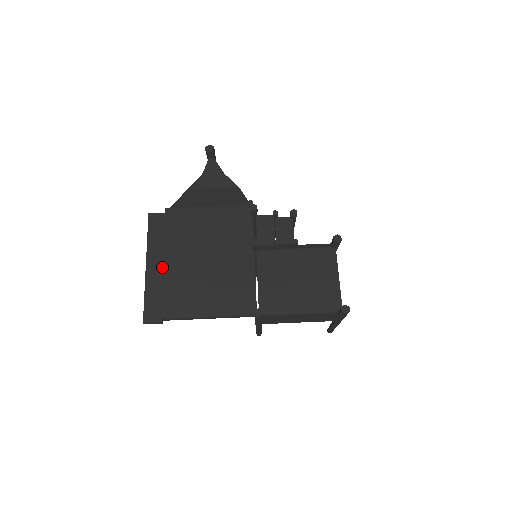
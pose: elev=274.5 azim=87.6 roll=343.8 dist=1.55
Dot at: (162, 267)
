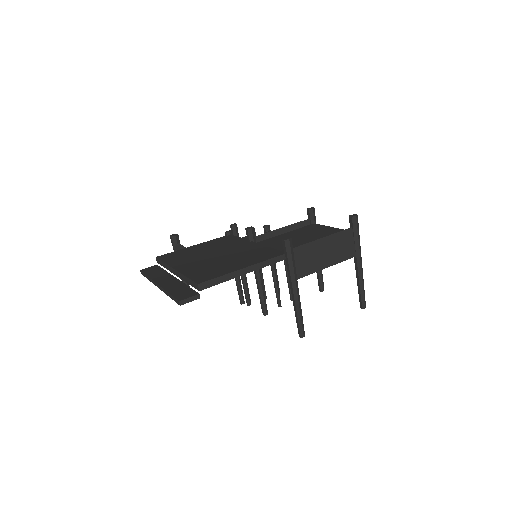
Dot at: (174, 278)
